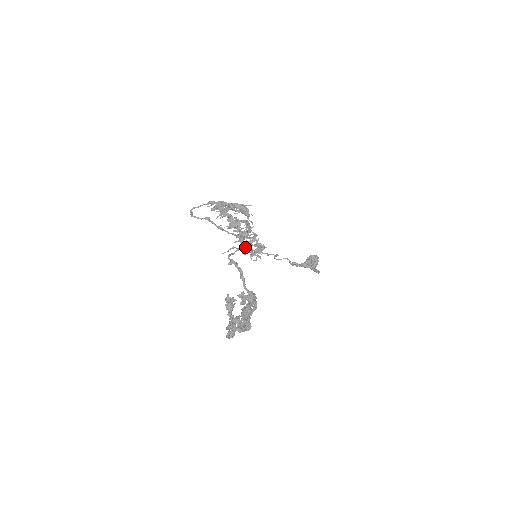
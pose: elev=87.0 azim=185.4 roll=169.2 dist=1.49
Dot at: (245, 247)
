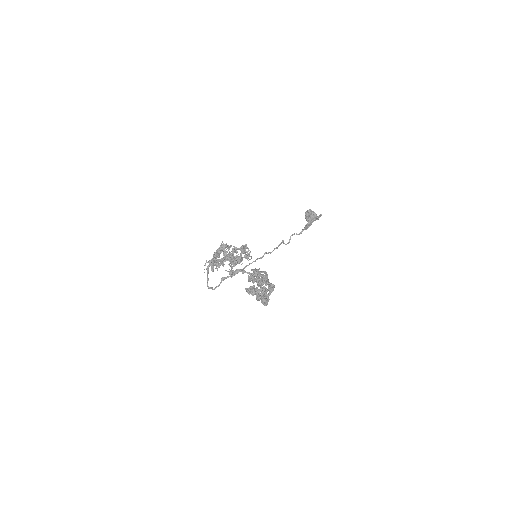
Dot at: (234, 259)
